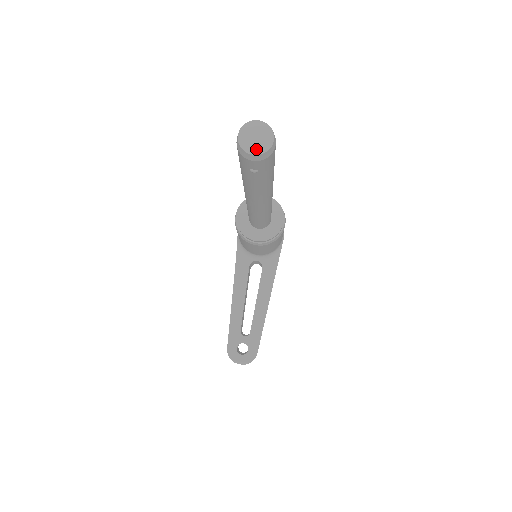
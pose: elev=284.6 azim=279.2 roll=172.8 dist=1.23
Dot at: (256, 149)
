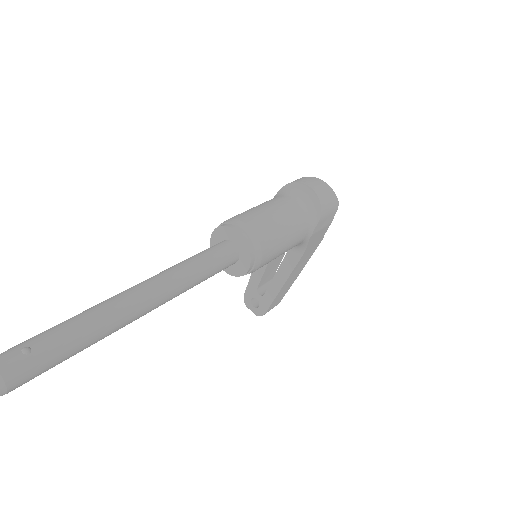
Dot at: out of frame
